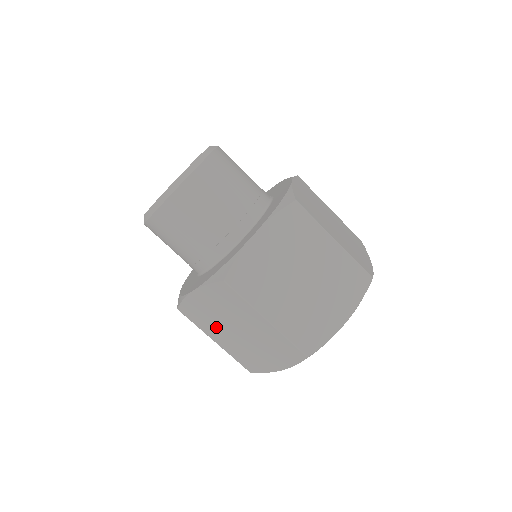
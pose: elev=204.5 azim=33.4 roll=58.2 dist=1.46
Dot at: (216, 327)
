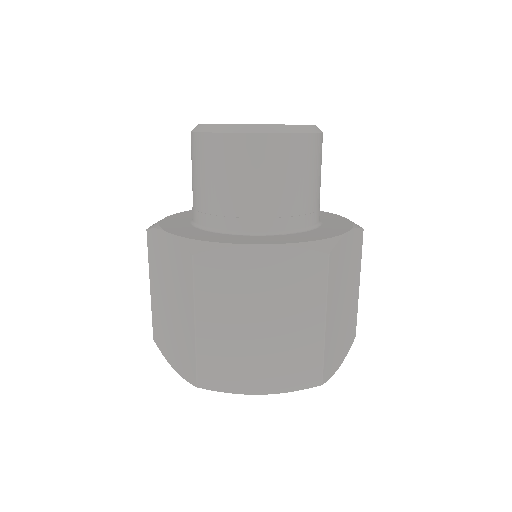
Dot at: (230, 304)
